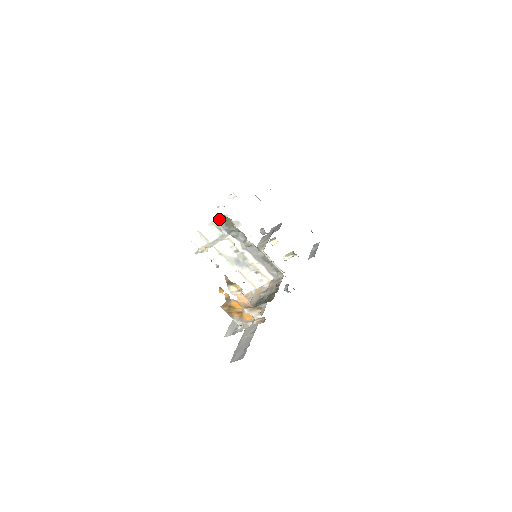
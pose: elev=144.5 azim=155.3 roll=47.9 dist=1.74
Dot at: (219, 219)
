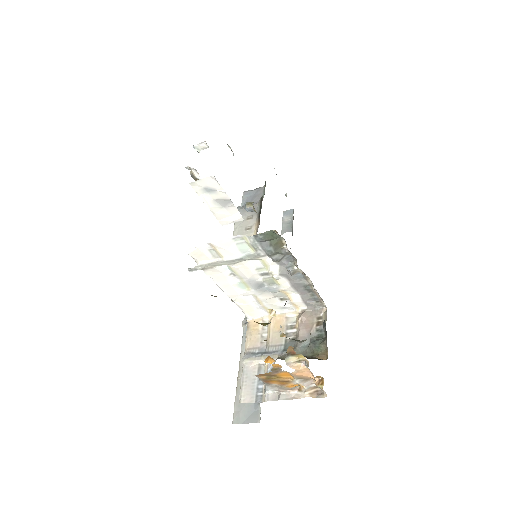
Dot at: (263, 236)
